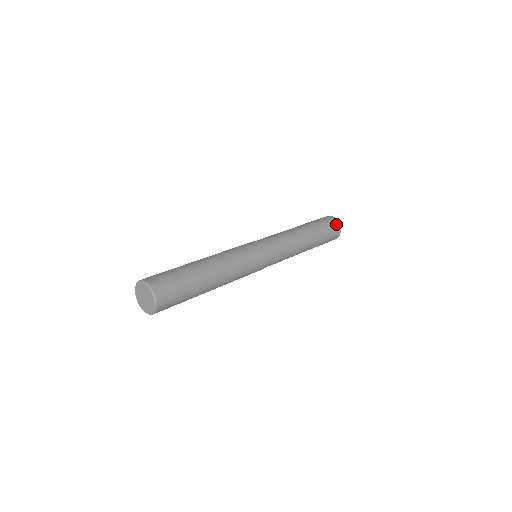
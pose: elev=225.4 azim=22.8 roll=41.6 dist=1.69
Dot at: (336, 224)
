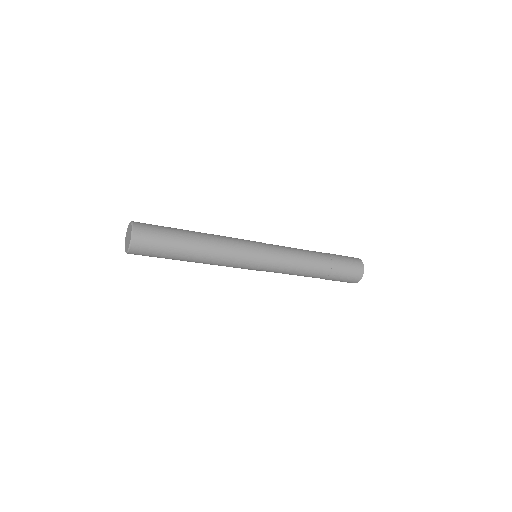
Dot at: (356, 259)
